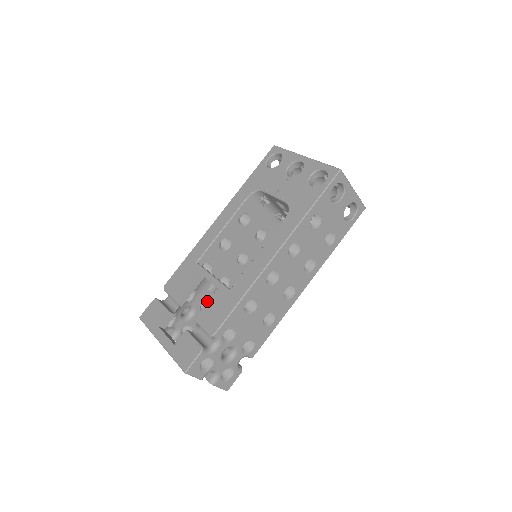
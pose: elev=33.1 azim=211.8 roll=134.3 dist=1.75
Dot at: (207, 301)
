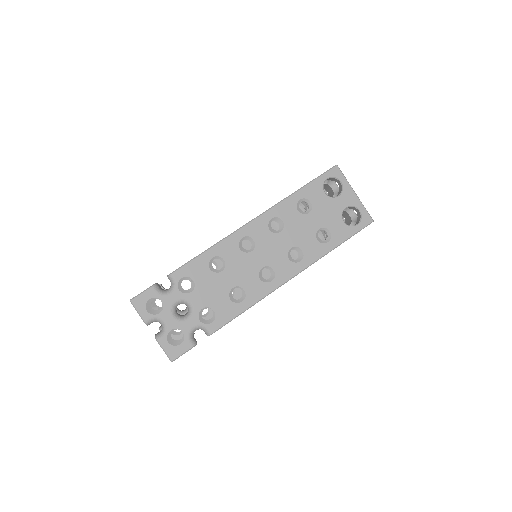
Dot at: (208, 310)
